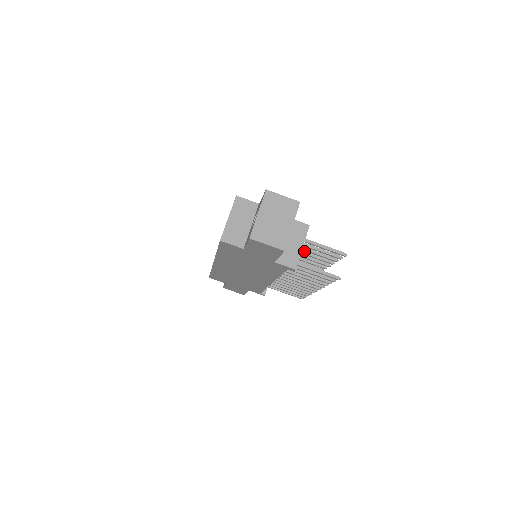
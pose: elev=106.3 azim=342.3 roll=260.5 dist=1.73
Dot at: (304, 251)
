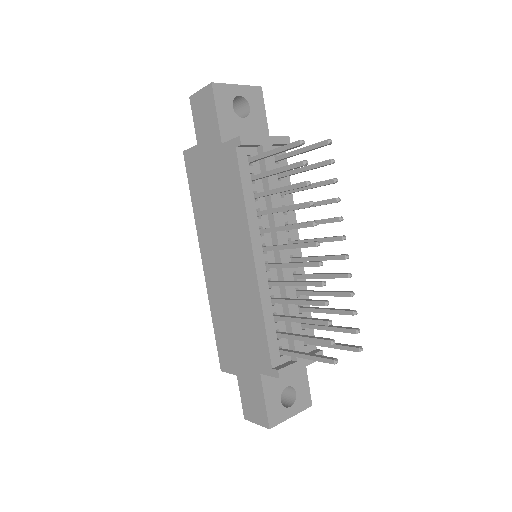
Dot at: occluded
